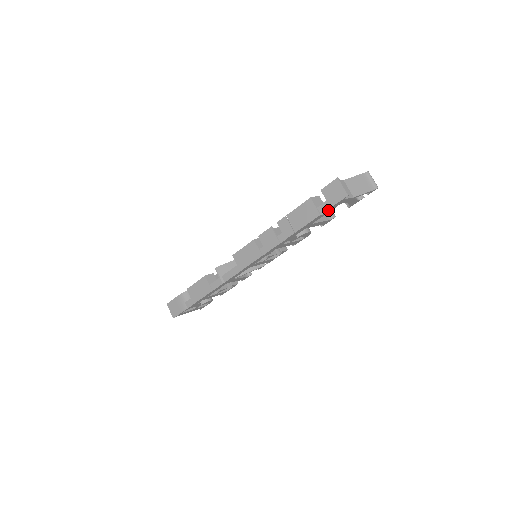
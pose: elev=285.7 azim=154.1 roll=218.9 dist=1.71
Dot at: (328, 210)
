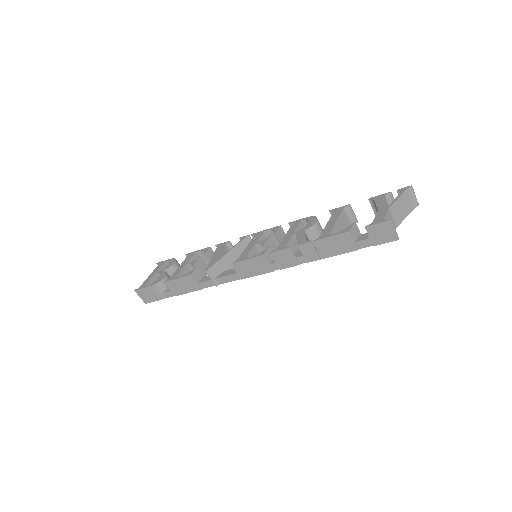
Dot at: (368, 245)
